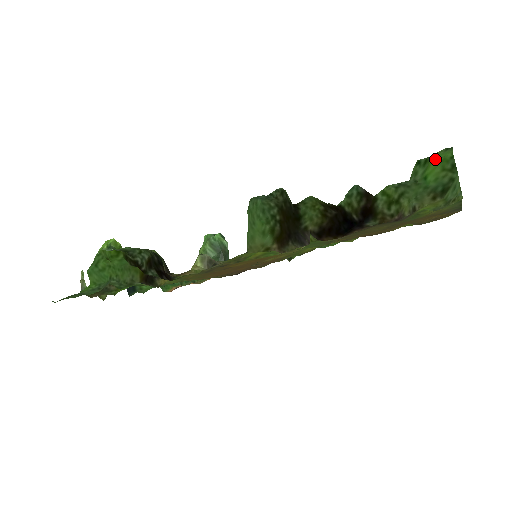
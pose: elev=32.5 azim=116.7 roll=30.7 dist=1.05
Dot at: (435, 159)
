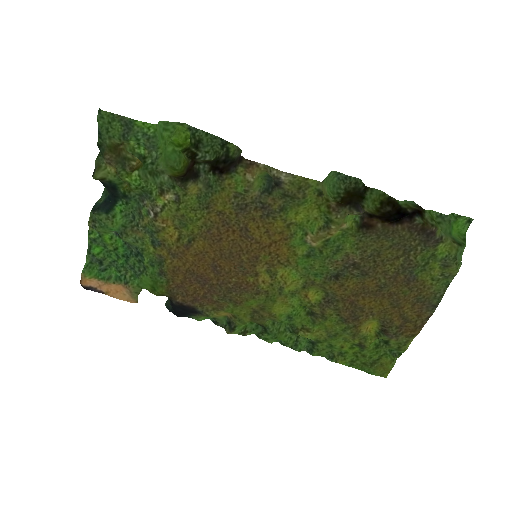
Dot at: (459, 224)
